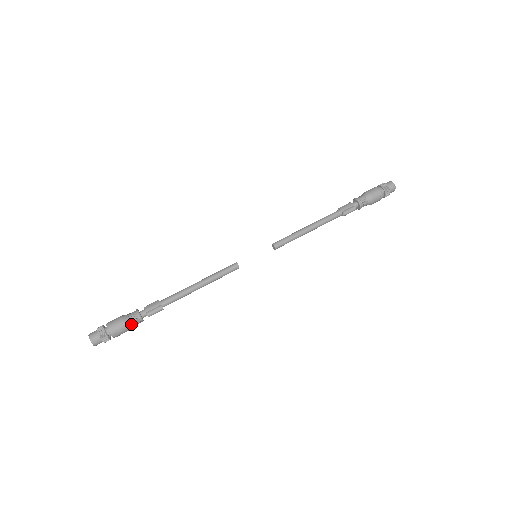
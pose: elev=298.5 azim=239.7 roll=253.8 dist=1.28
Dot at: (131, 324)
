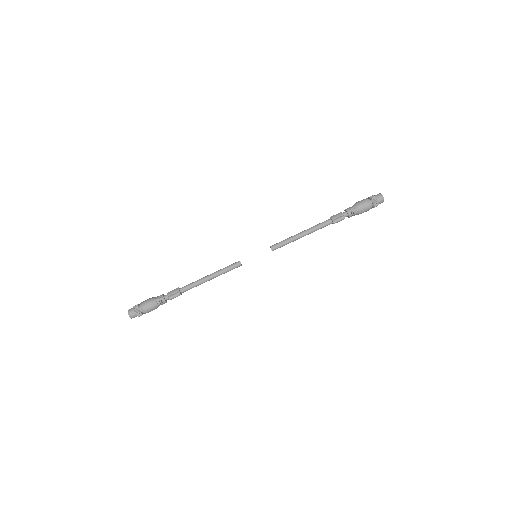
Dot at: (157, 304)
